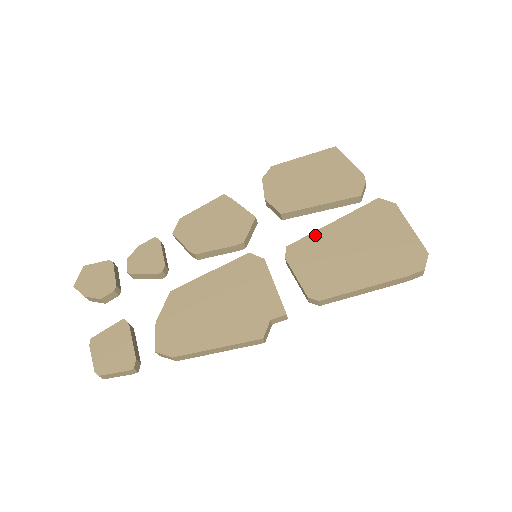
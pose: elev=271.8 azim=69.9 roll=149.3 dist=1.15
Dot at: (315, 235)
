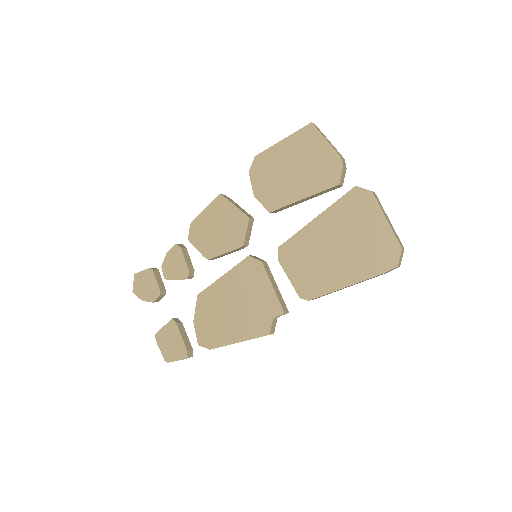
Dot at: (300, 234)
